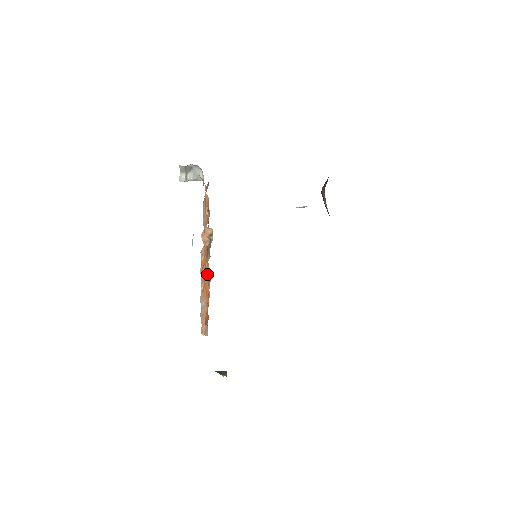
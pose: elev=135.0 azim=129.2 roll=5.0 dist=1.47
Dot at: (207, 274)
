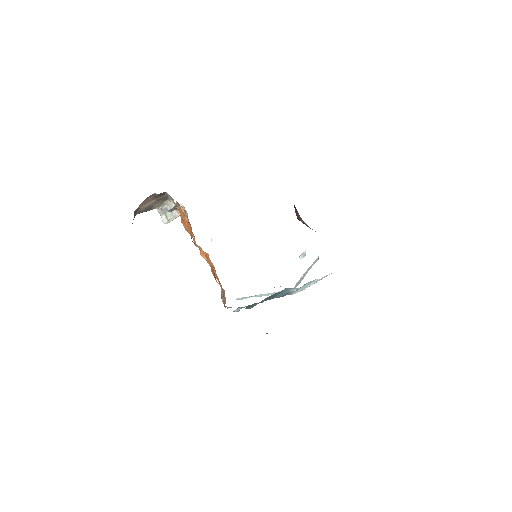
Dot at: (181, 212)
